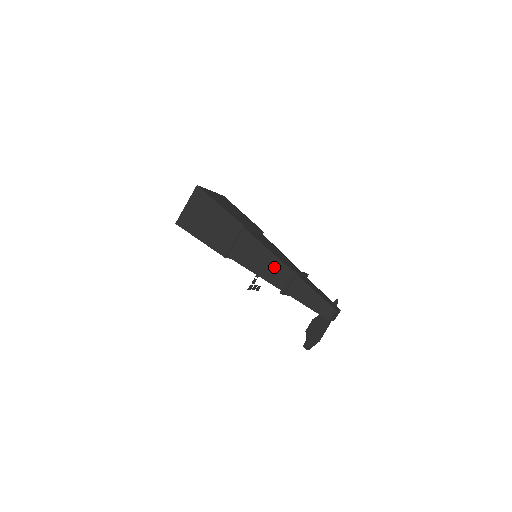
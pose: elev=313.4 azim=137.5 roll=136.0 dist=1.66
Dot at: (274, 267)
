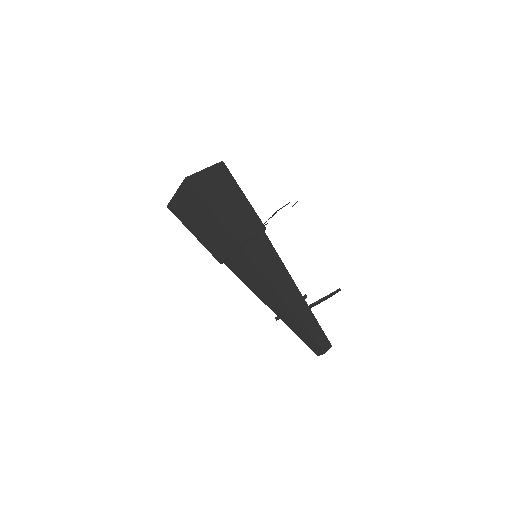
Dot at: (270, 295)
